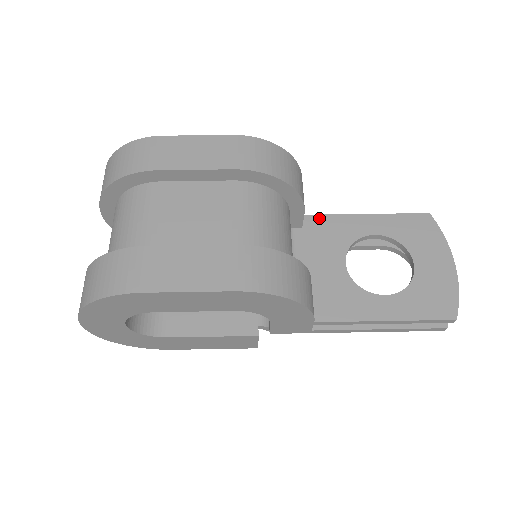
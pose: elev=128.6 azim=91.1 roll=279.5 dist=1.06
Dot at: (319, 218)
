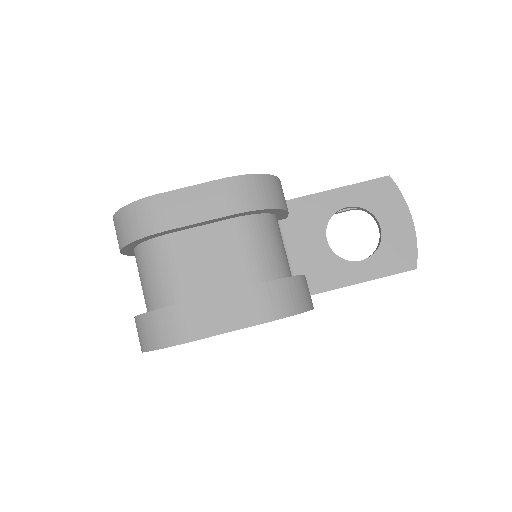
Dot at: (298, 201)
